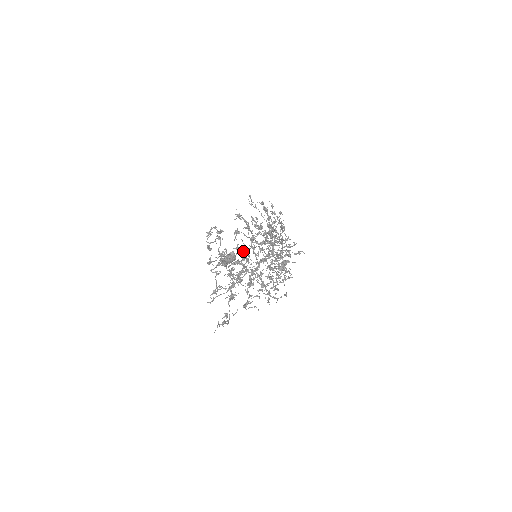
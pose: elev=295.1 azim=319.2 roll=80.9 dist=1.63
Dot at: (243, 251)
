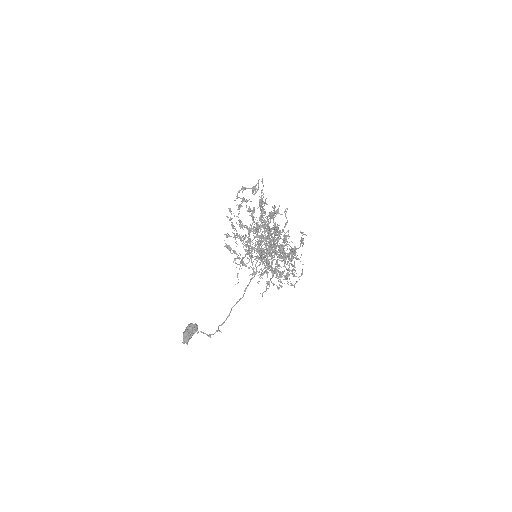
Dot at: (264, 219)
